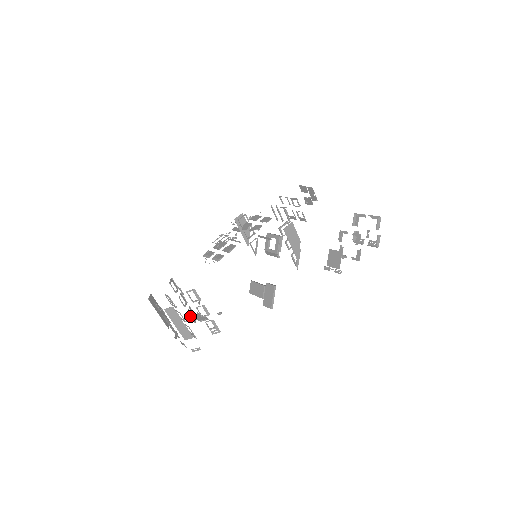
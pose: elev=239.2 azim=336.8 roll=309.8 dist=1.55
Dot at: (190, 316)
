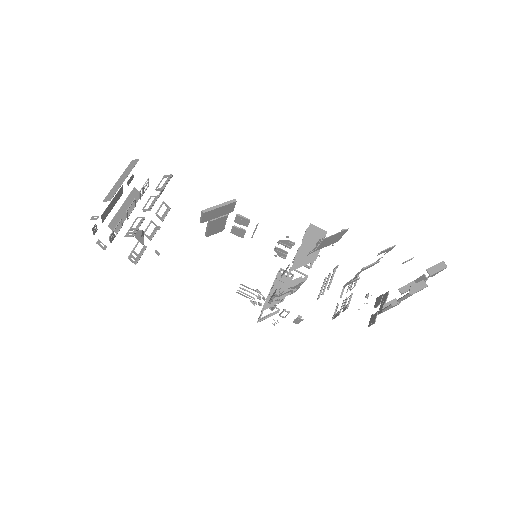
Dot at: (135, 246)
